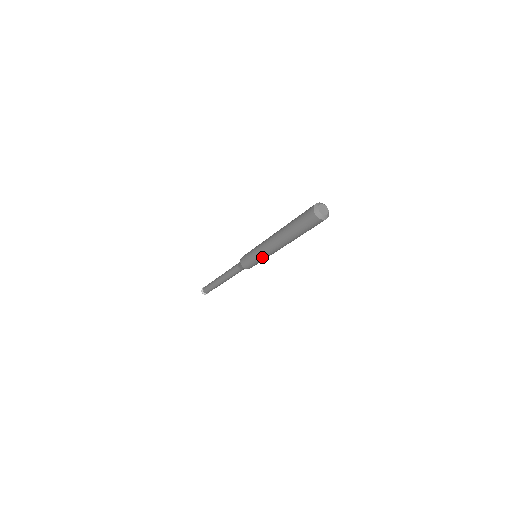
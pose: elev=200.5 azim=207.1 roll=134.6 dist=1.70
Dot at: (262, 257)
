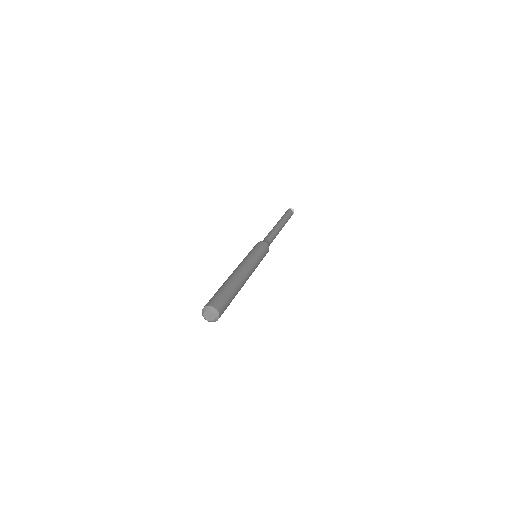
Dot at: occluded
